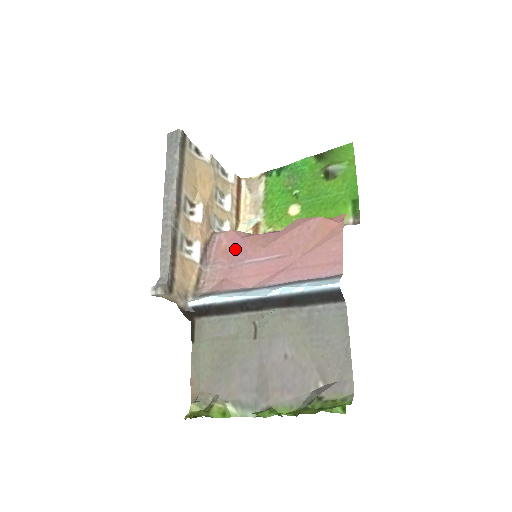
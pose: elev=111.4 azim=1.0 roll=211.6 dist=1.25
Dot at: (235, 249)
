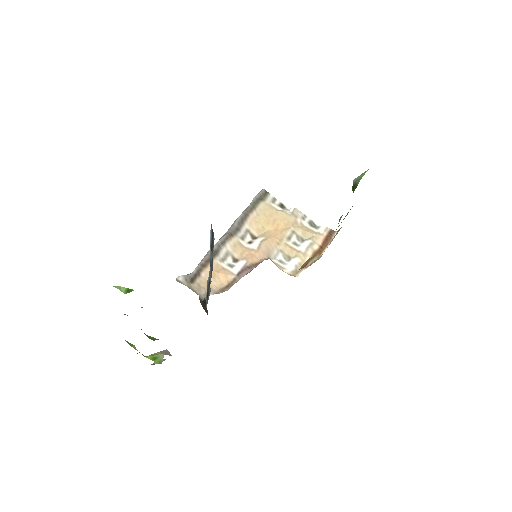
Dot at: occluded
